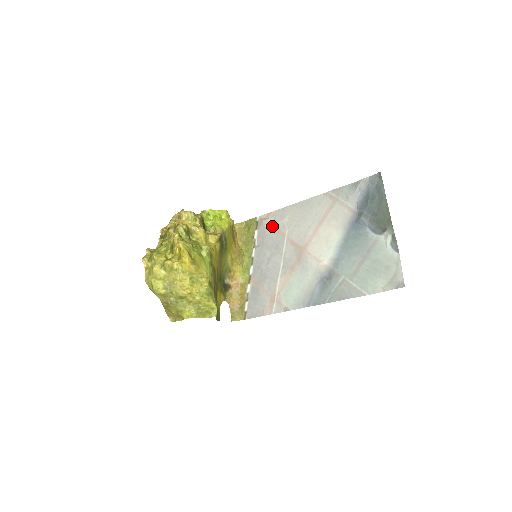
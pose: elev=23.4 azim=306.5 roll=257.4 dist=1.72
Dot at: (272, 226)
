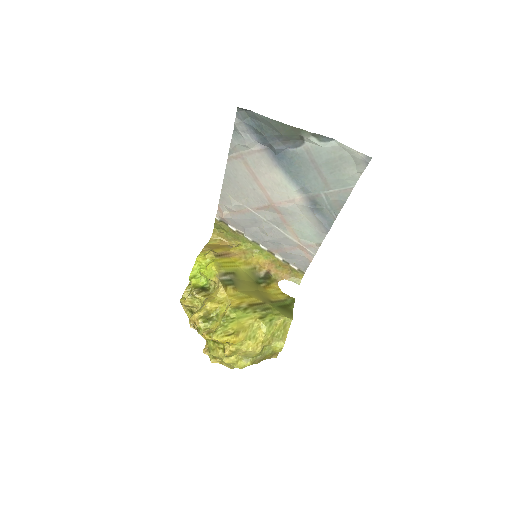
Dot at: (232, 214)
